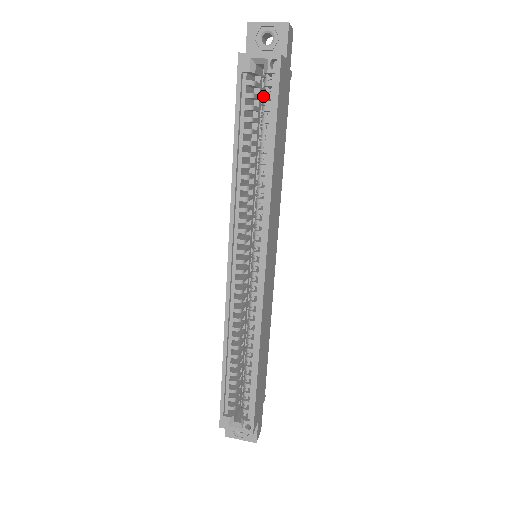
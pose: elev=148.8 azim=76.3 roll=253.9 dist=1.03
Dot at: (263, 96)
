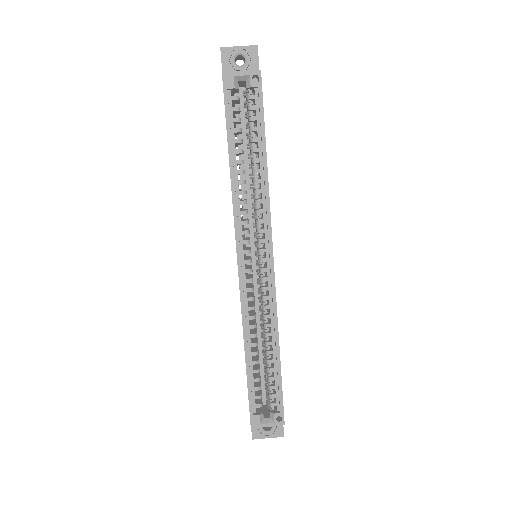
Dot at: (248, 108)
